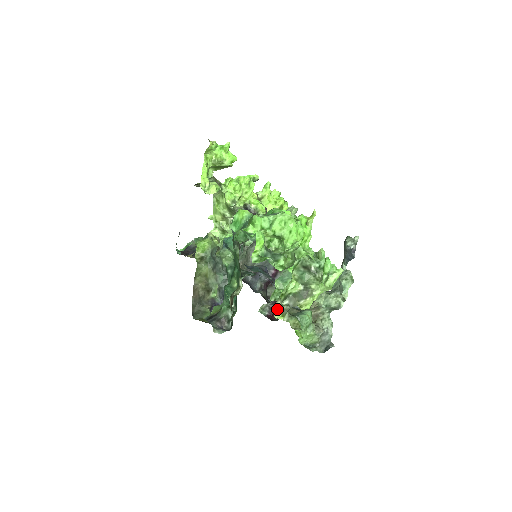
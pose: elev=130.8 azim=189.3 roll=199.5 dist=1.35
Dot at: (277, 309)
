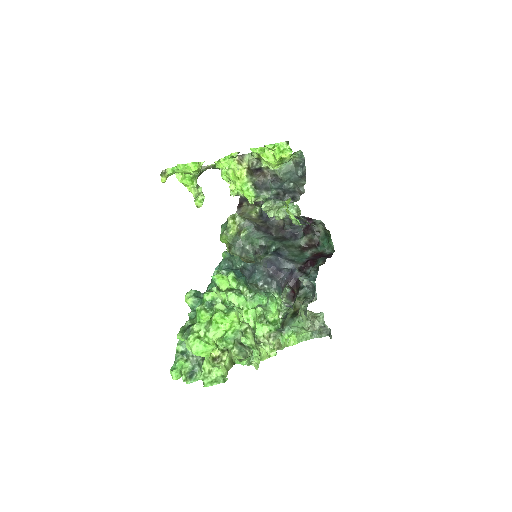
Dot at: (294, 290)
